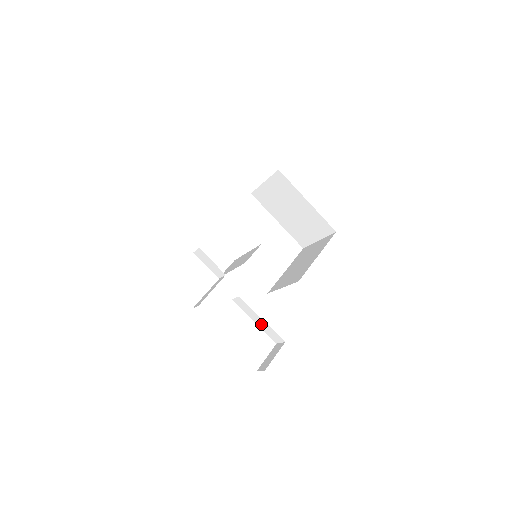
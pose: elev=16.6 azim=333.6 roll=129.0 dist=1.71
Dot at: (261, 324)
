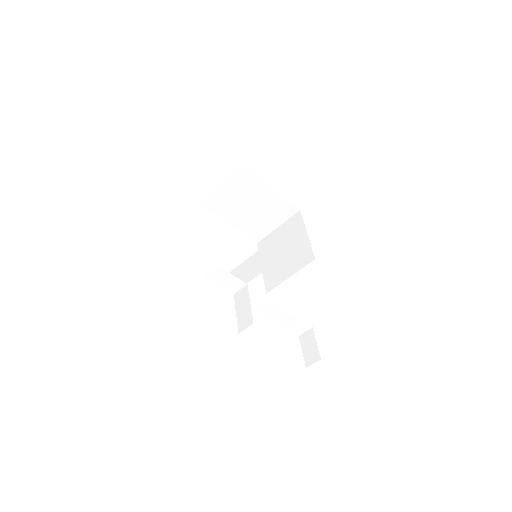
Dot at: (286, 322)
